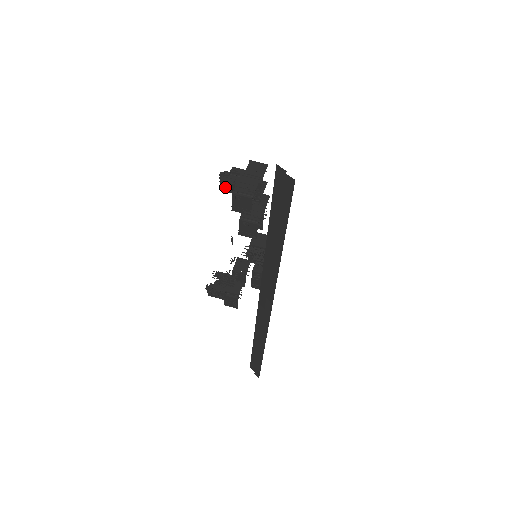
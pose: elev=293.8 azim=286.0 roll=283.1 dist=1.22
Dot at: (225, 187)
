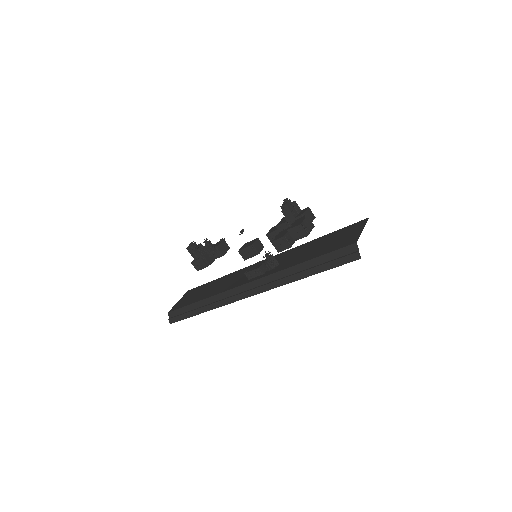
Dot at: (284, 209)
